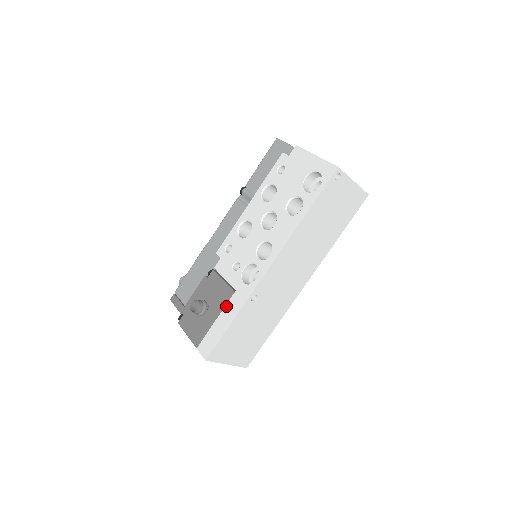
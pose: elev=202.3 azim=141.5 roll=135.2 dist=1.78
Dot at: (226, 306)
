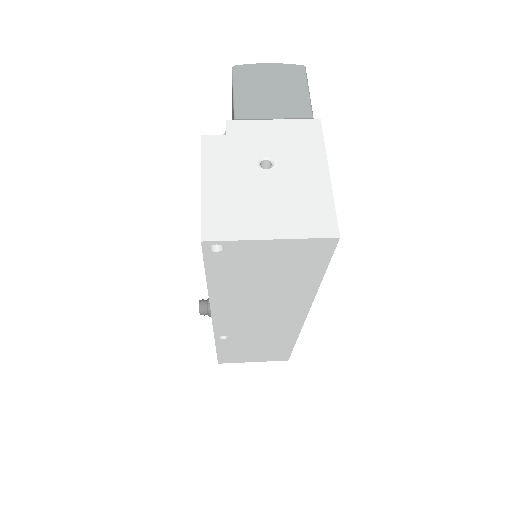
Dot at: occluded
